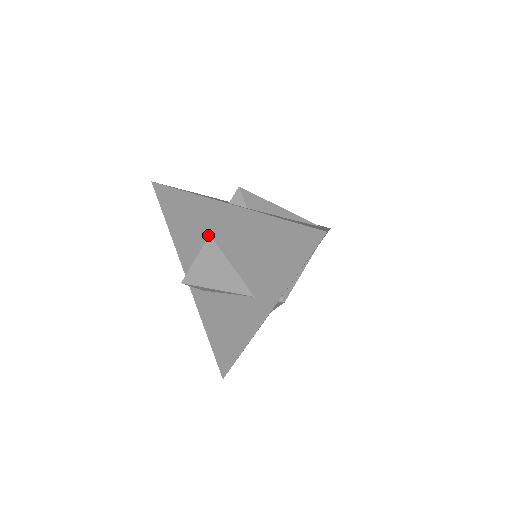
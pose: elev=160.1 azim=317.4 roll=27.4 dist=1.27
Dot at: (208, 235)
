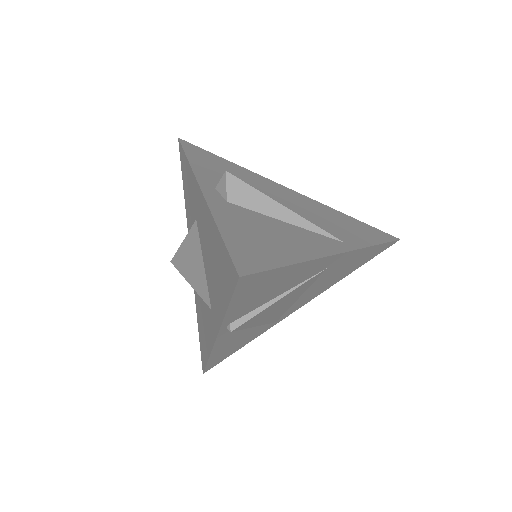
Dot at: (196, 219)
